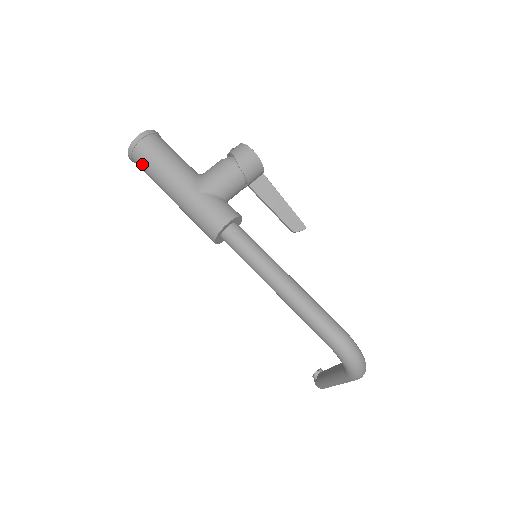
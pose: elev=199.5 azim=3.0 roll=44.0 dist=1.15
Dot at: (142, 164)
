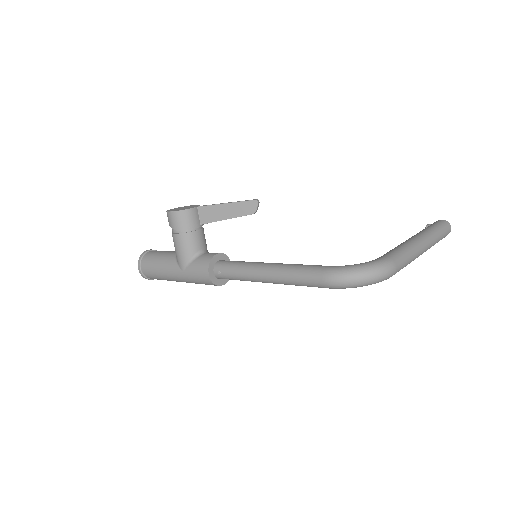
Dot at: occluded
